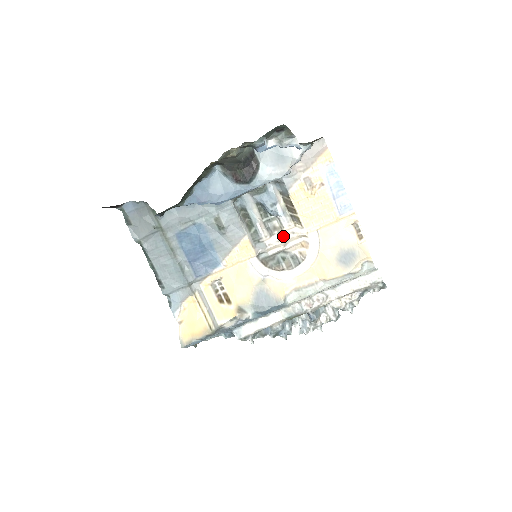
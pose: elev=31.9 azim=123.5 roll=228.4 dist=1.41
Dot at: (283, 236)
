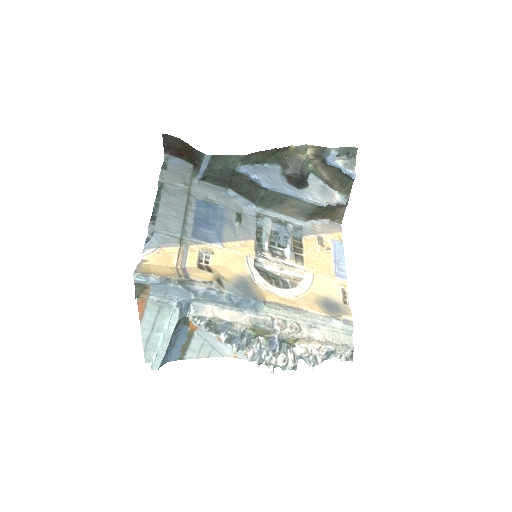
Dot at: (283, 262)
